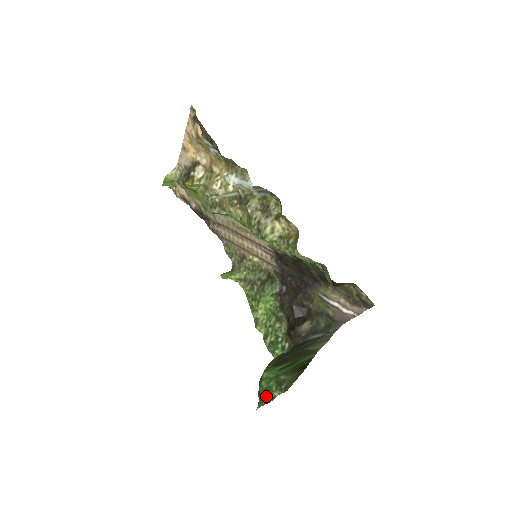
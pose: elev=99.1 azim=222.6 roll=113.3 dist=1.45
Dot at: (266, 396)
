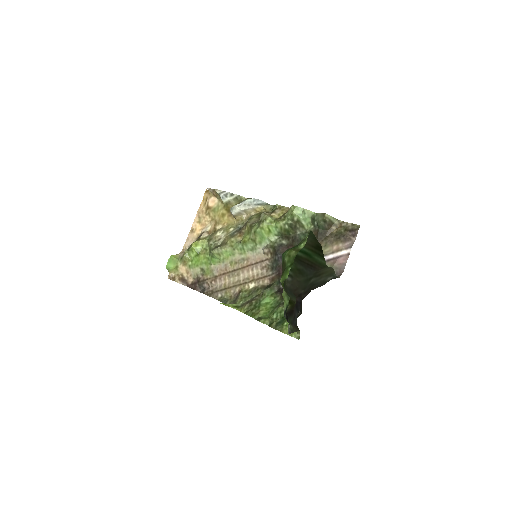
Dot at: (292, 250)
